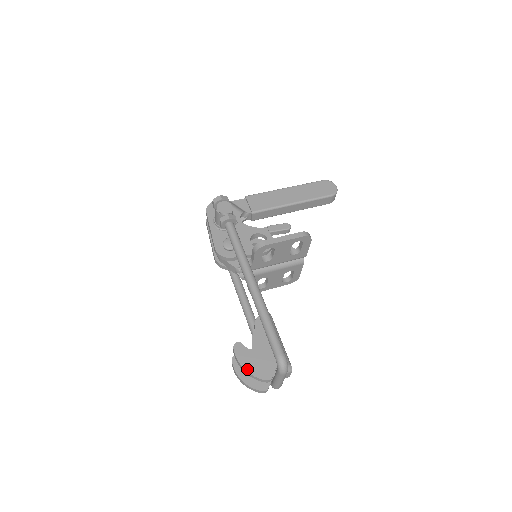
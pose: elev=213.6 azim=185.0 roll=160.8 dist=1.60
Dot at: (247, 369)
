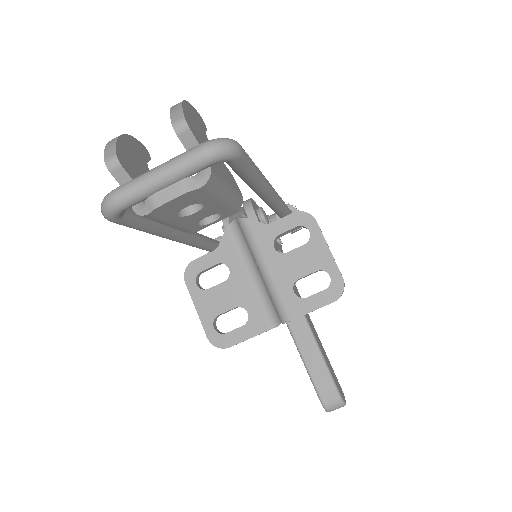
Dot at: (186, 104)
